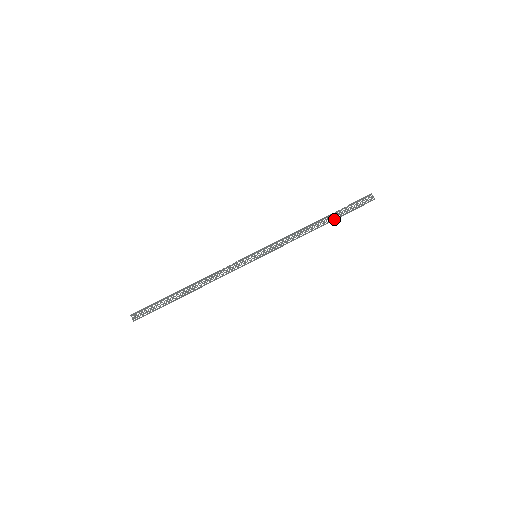
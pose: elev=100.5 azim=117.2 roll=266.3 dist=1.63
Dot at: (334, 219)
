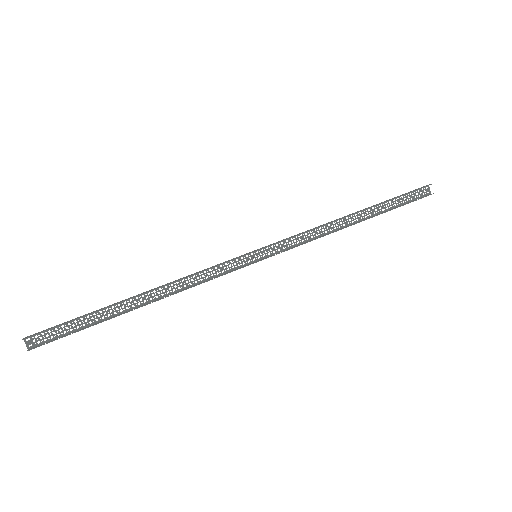
Dot at: (376, 215)
